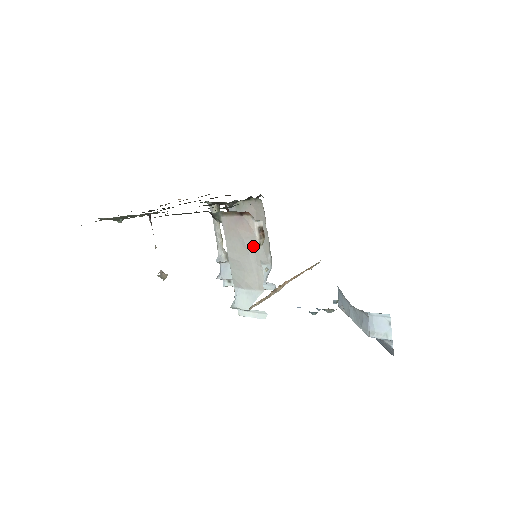
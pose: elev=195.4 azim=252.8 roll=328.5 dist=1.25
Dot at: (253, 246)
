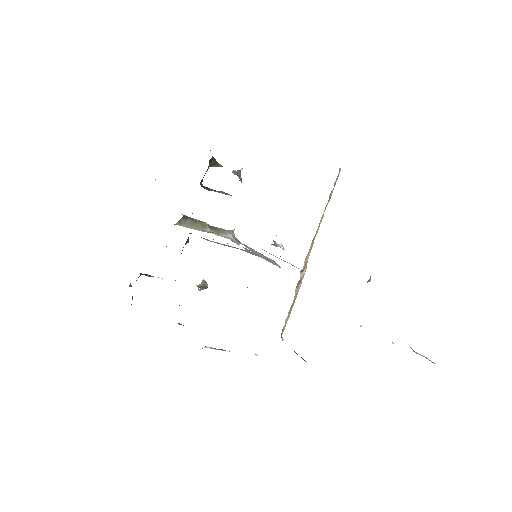
Dot at: occluded
